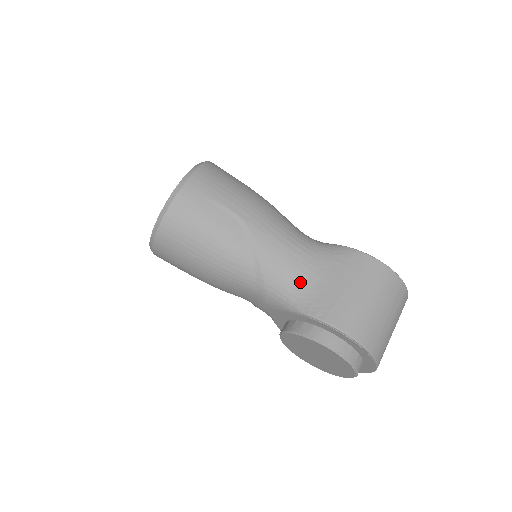
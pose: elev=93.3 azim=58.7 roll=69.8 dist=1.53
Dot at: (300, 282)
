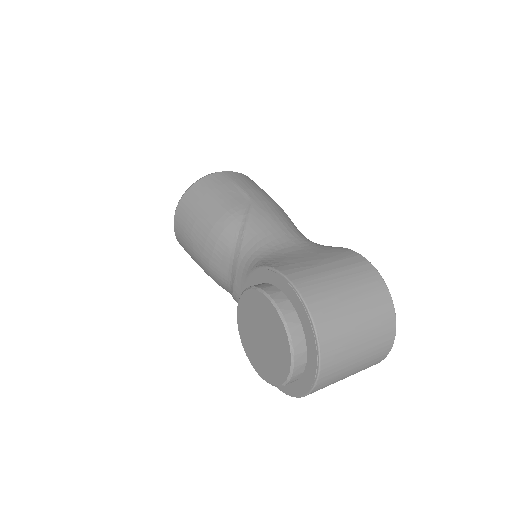
Dot at: (273, 248)
